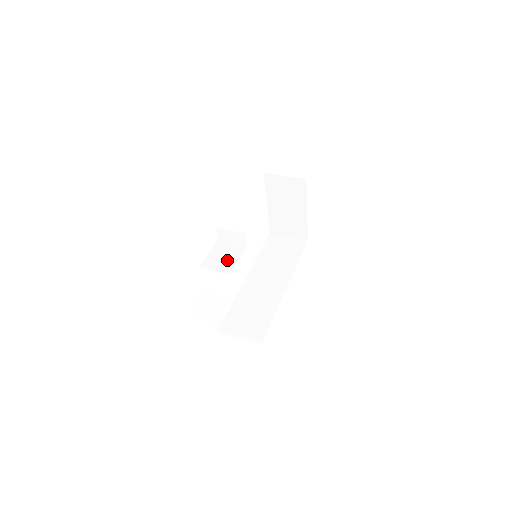
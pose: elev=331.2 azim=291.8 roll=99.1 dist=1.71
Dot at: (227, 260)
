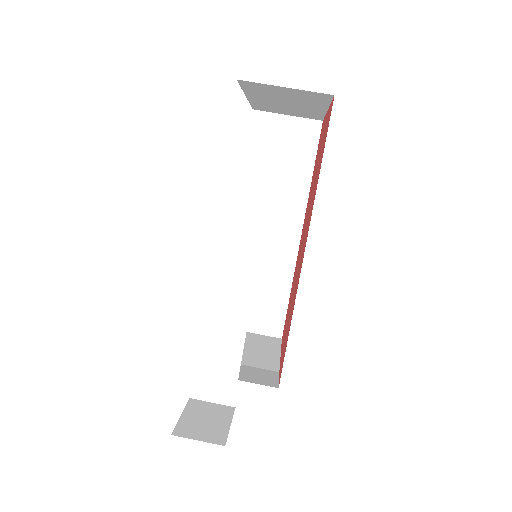
Dot at: (226, 350)
